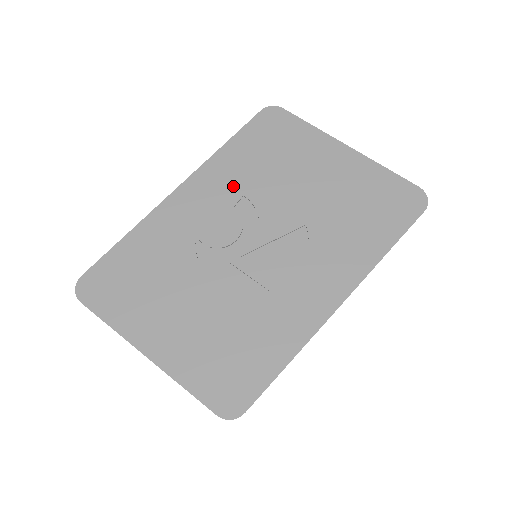
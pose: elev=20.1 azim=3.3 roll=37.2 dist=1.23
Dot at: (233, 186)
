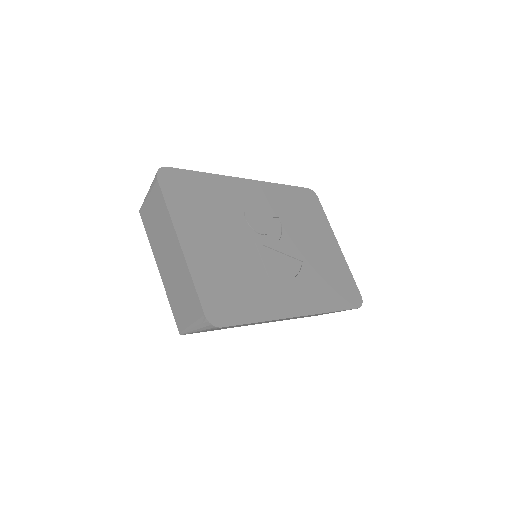
Dot at: (277, 208)
